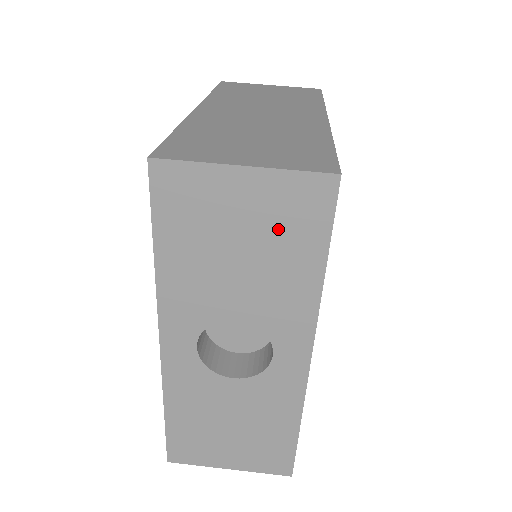
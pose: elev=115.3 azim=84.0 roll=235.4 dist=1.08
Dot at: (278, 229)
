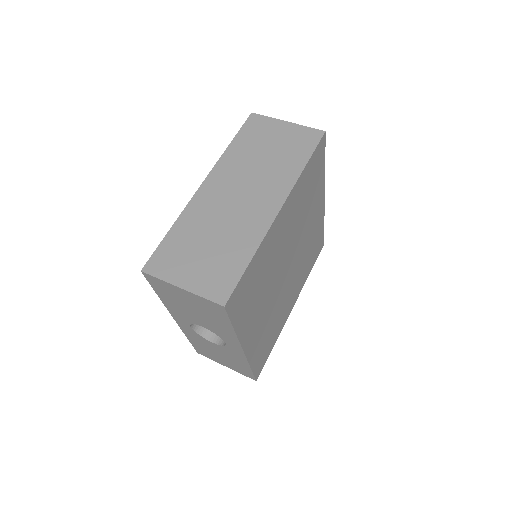
Dot at: (206, 310)
